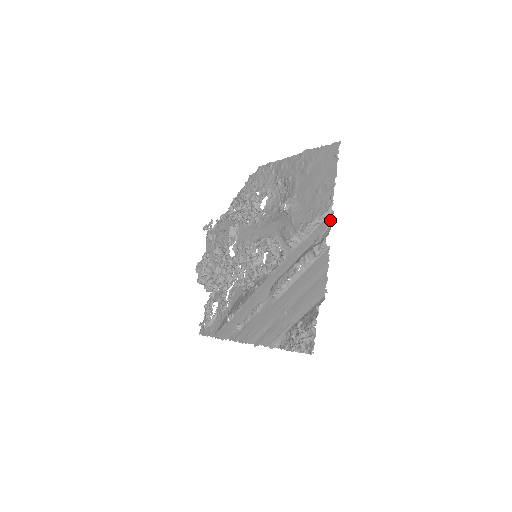
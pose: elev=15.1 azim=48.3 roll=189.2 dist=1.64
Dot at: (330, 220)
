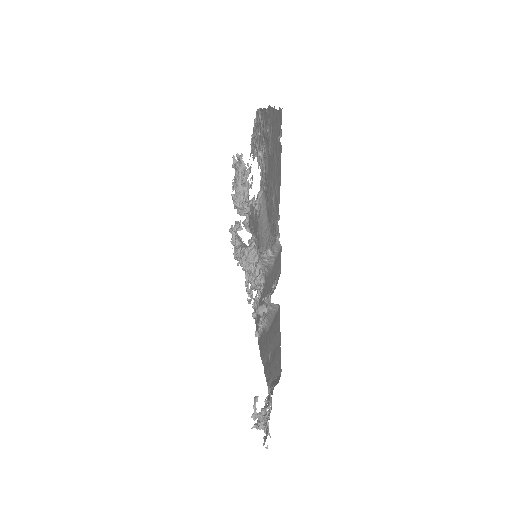
Dot at: (279, 260)
